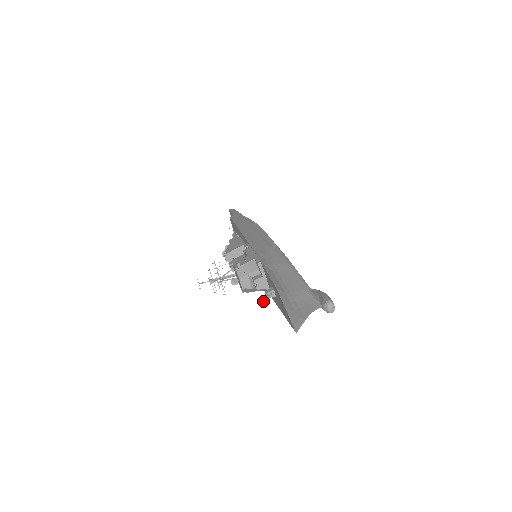
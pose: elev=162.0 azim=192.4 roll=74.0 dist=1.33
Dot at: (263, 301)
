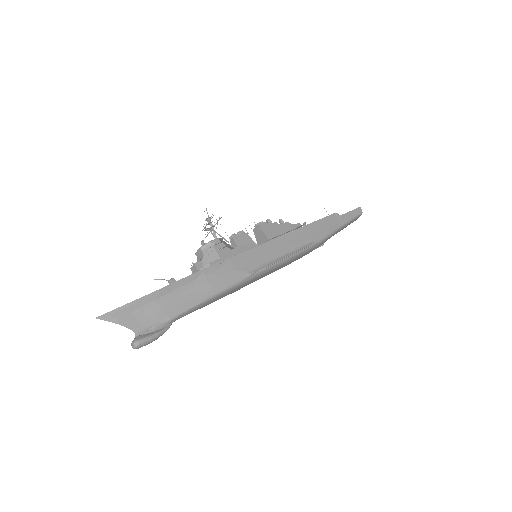
Dot at: (158, 279)
